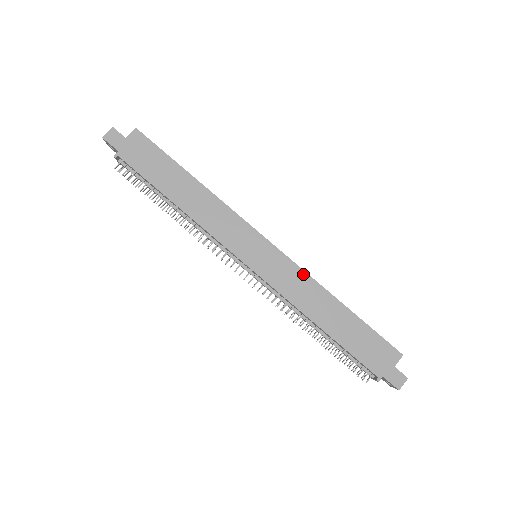
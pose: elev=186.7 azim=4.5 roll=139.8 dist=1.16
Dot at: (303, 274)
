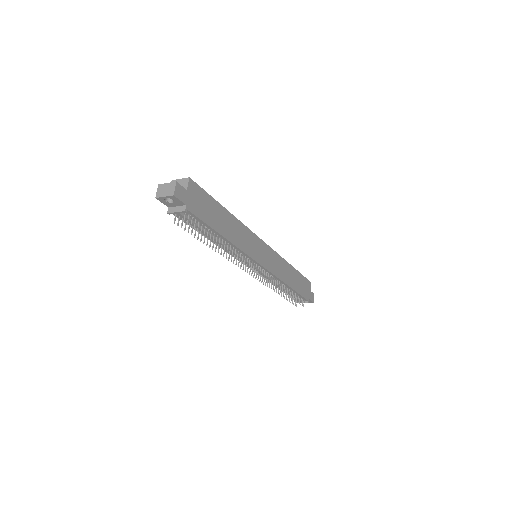
Dot at: (279, 257)
